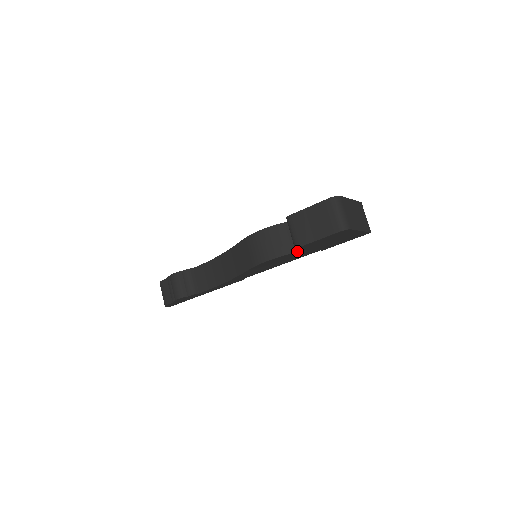
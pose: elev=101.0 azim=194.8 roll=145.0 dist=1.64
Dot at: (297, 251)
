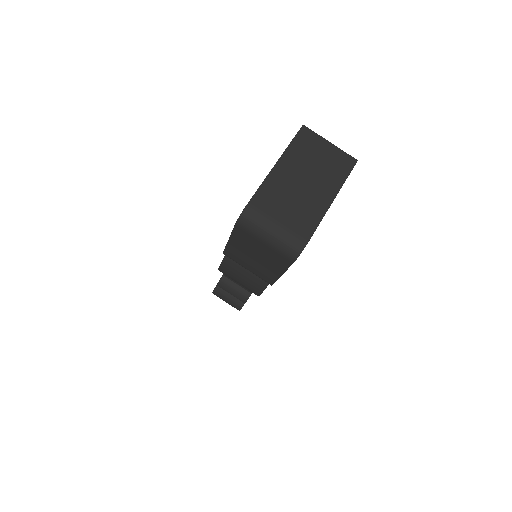
Dot at: occluded
